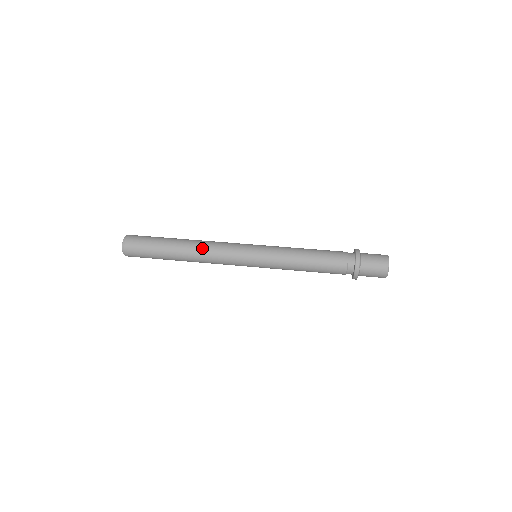
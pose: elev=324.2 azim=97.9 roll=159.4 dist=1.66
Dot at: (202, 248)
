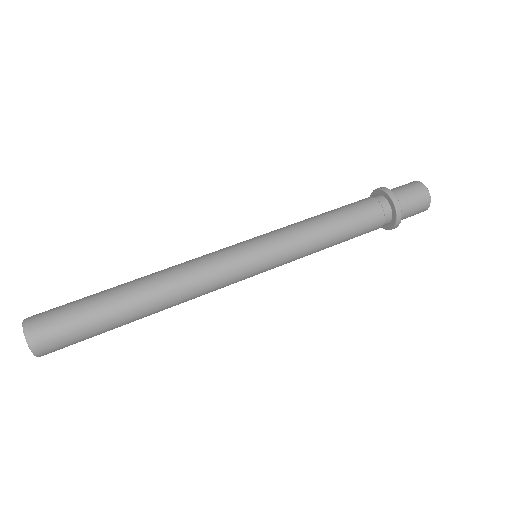
Dot at: (179, 290)
